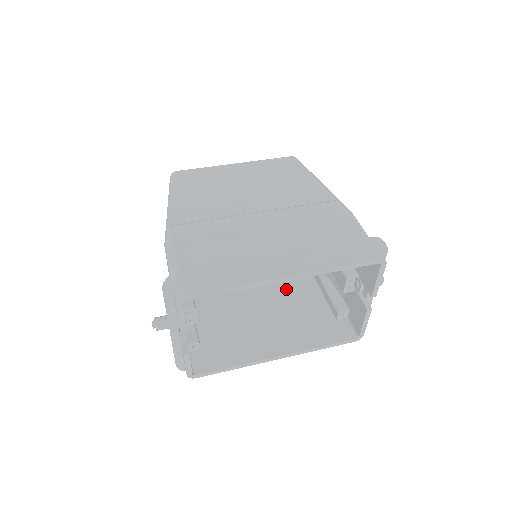
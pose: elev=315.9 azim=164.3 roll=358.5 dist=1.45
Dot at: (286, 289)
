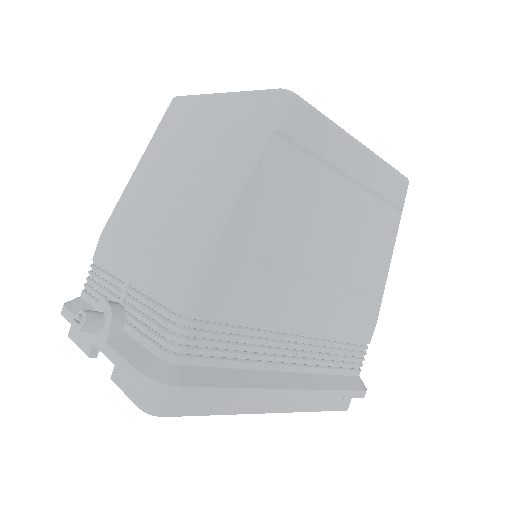
Dot at: occluded
